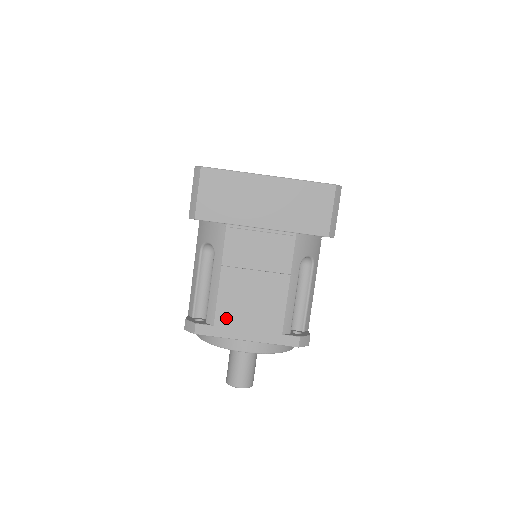
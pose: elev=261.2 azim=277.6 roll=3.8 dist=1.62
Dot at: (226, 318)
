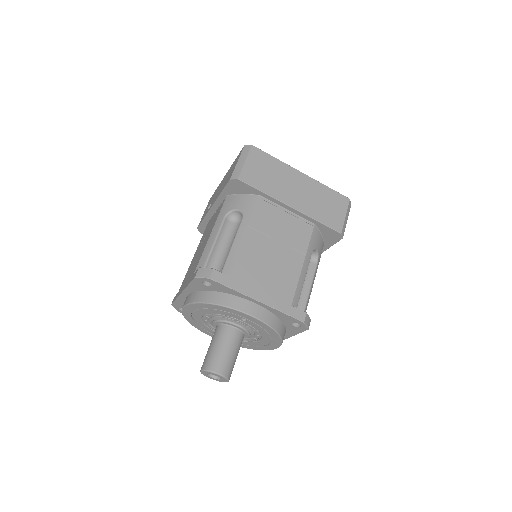
Dot at: (244, 273)
